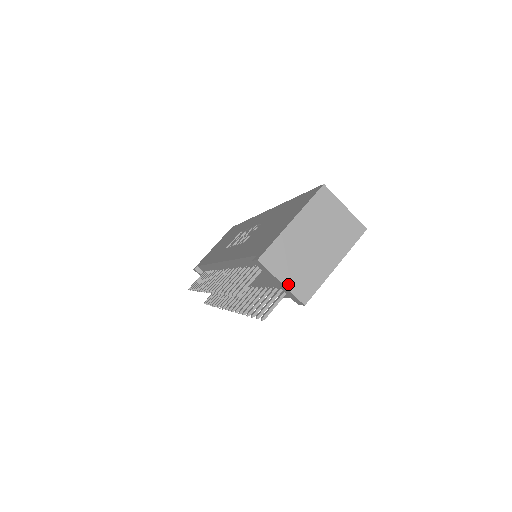
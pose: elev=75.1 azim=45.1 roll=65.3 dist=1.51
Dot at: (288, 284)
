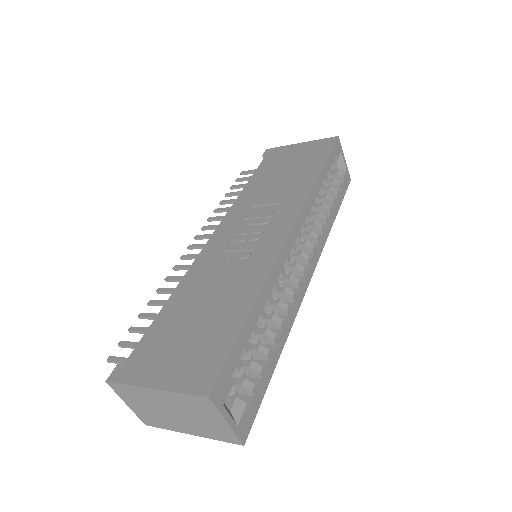
Dot at: (133, 409)
